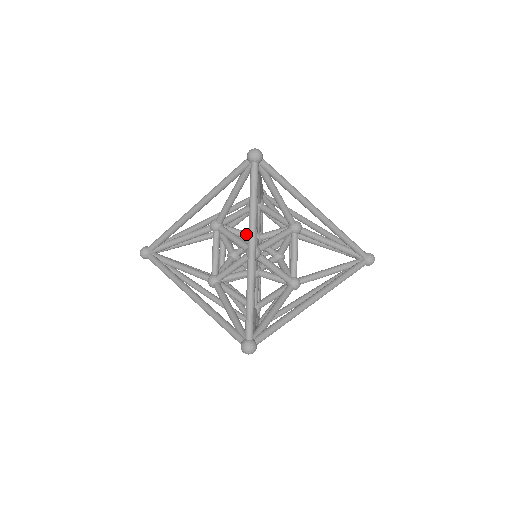
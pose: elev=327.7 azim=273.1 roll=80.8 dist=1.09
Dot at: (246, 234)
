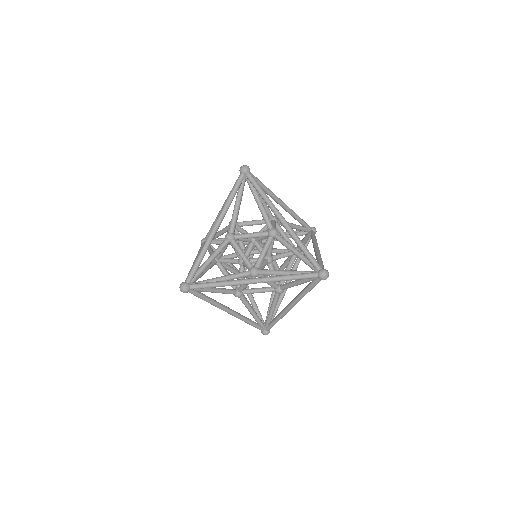
Dot at: occluded
